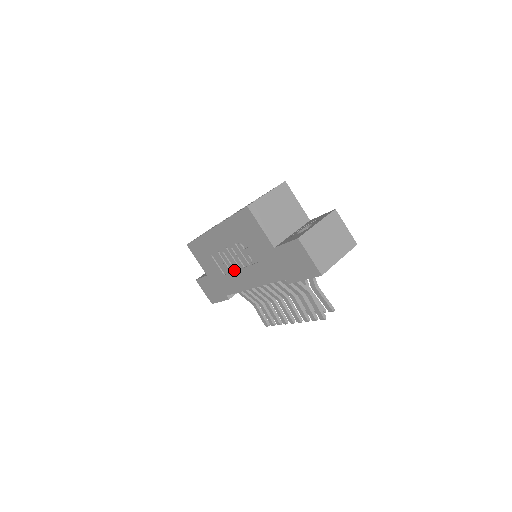
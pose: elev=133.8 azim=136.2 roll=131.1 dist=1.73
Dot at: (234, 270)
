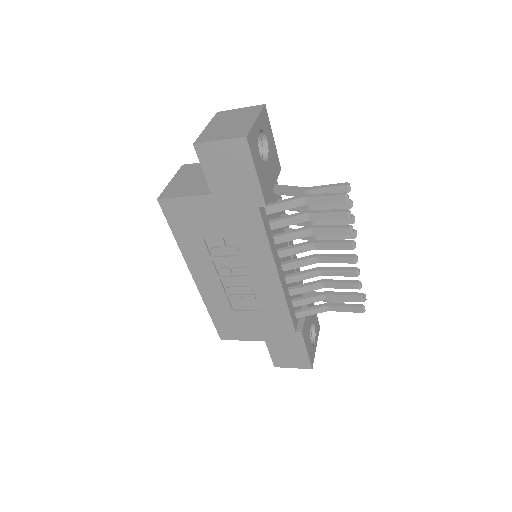
Dot at: (253, 289)
